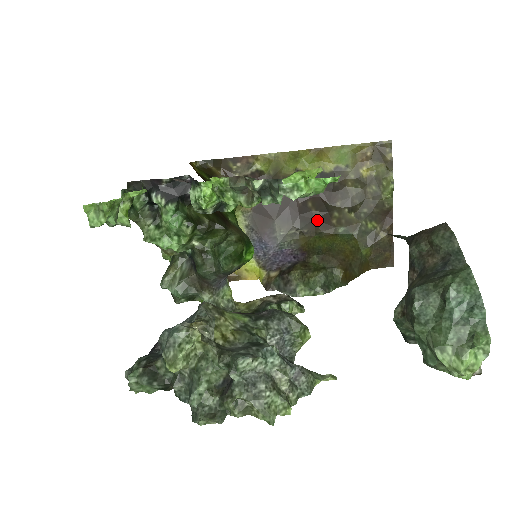
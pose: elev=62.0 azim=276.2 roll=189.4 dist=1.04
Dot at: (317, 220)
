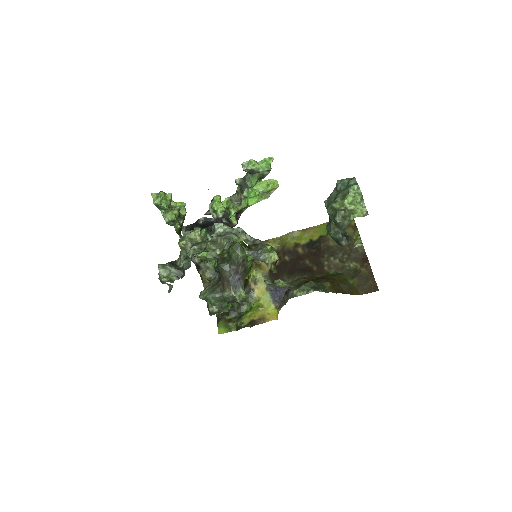
Dot at: (314, 270)
